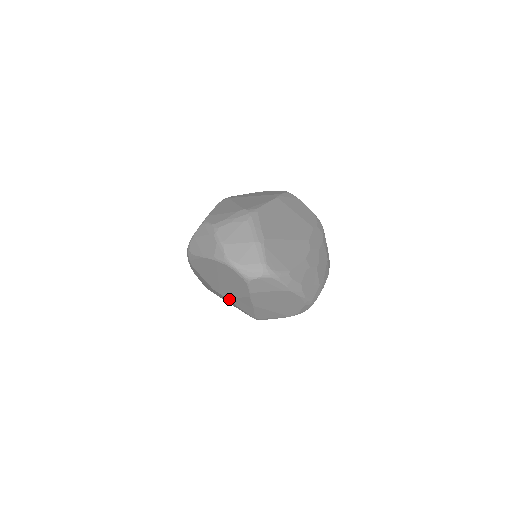
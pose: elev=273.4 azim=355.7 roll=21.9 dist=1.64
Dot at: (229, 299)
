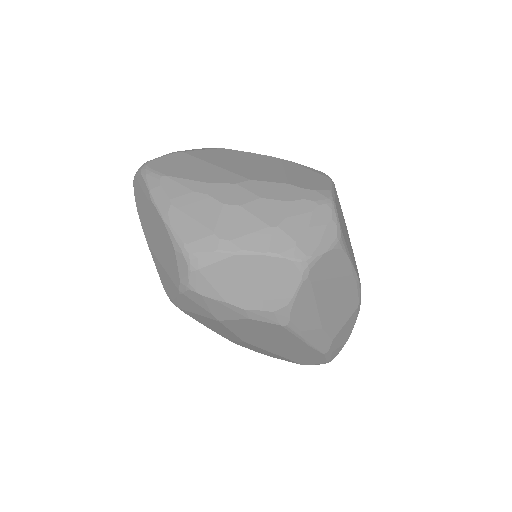
Dot at: occluded
